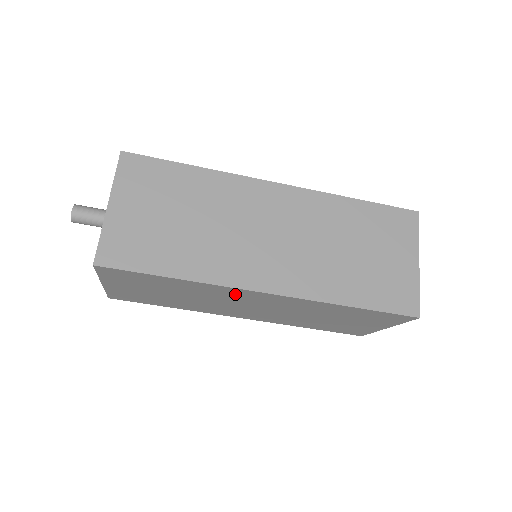
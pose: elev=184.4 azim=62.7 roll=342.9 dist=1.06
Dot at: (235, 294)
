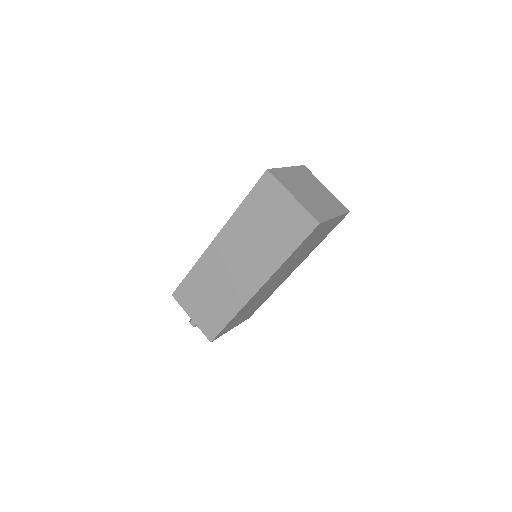
Dot at: (257, 295)
